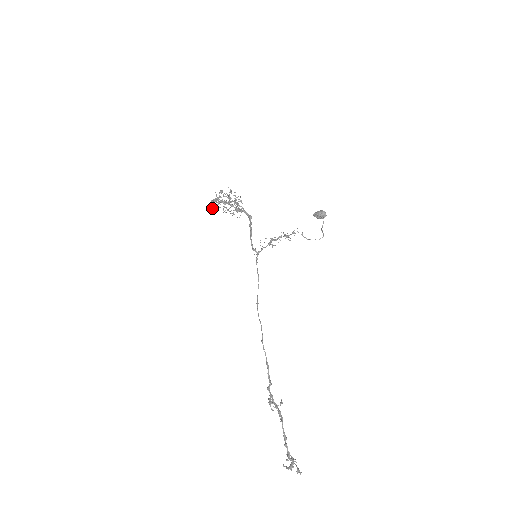
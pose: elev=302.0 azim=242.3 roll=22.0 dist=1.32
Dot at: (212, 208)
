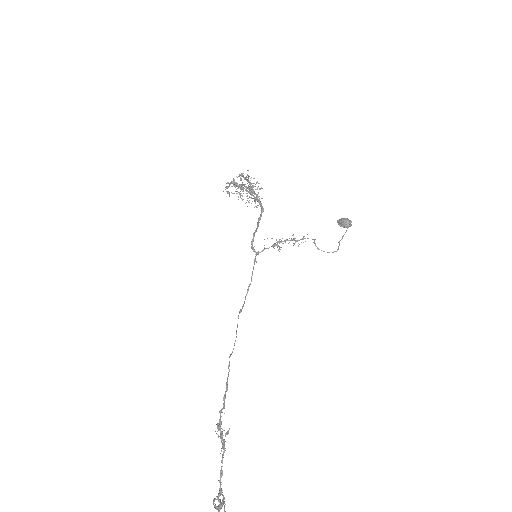
Dot at: (227, 191)
